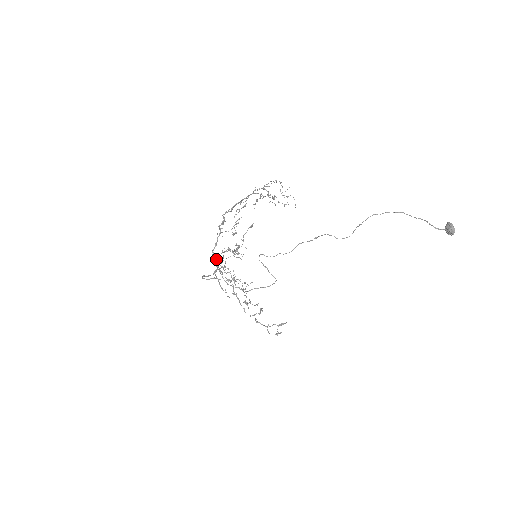
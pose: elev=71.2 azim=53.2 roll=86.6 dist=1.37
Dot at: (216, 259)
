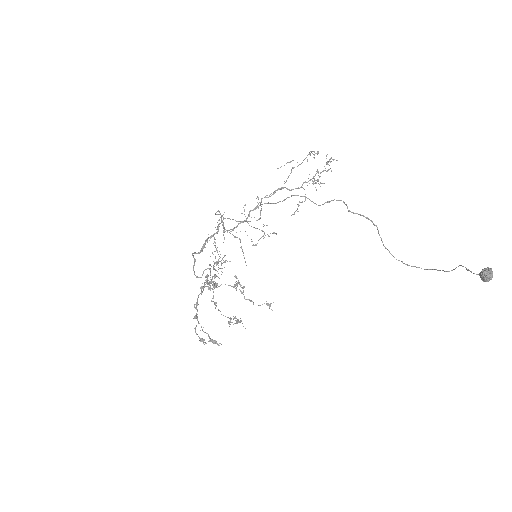
Dot at: (223, 223)
